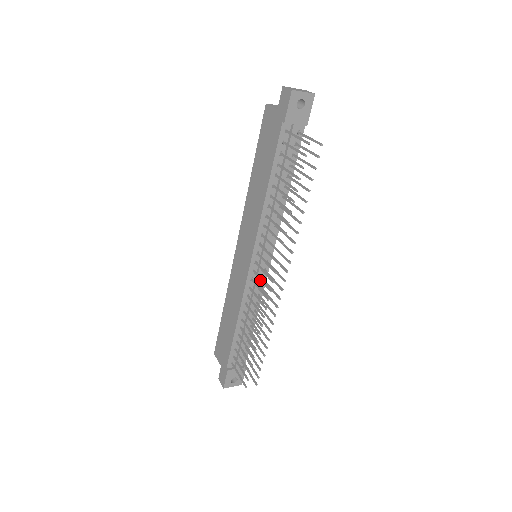
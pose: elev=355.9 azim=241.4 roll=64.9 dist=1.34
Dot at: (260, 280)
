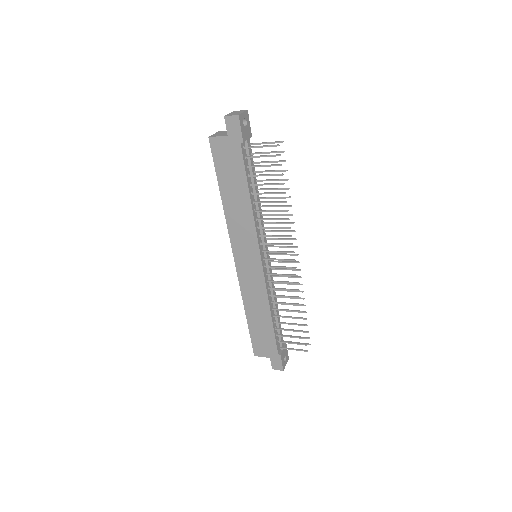
Dot at: occluded
